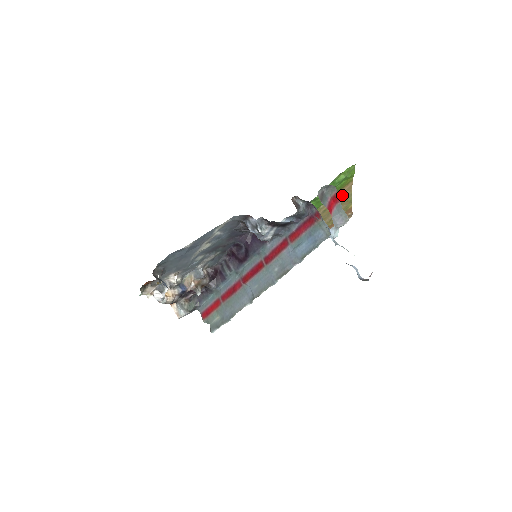
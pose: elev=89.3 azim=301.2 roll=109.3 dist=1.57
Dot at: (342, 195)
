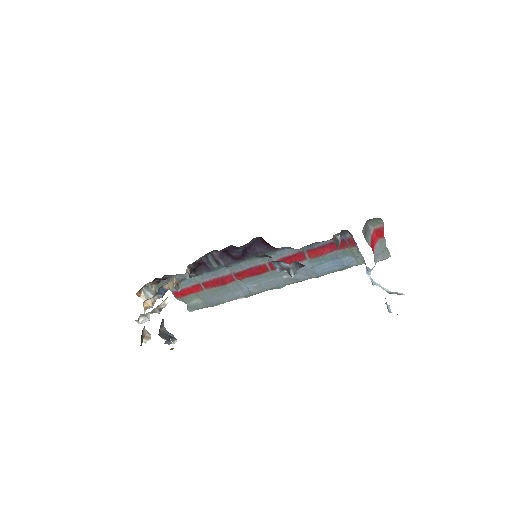
Dot at: occluded
